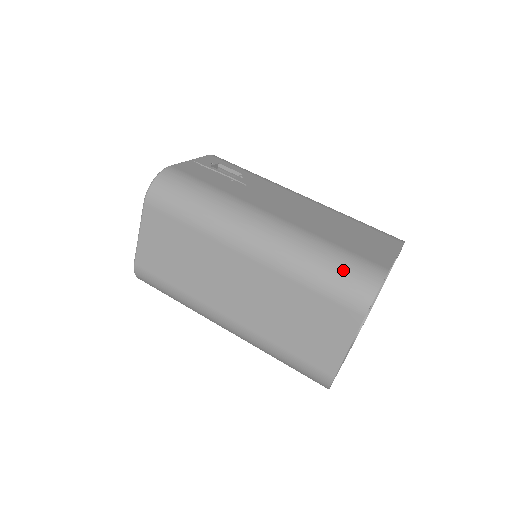
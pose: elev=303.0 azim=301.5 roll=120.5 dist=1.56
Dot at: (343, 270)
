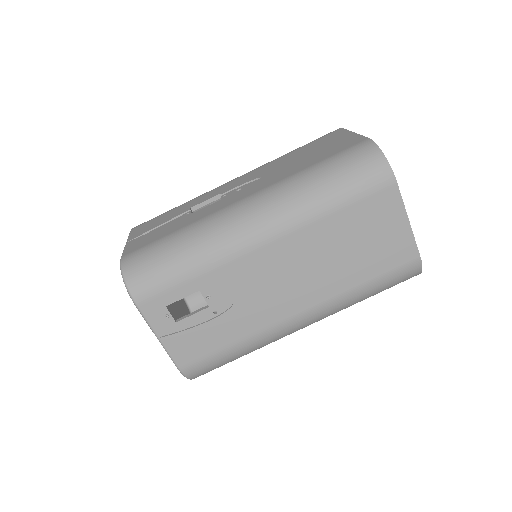
Dot at: occluded
